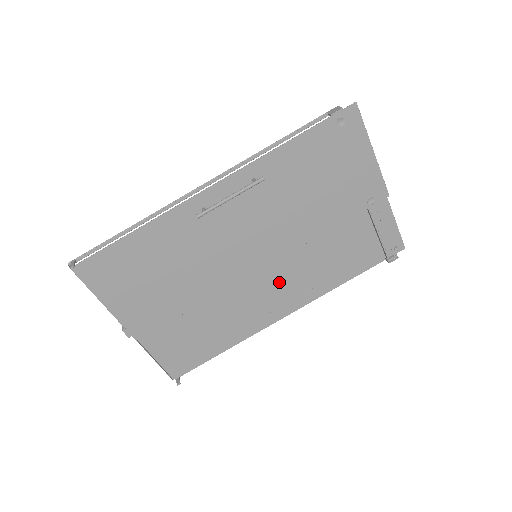
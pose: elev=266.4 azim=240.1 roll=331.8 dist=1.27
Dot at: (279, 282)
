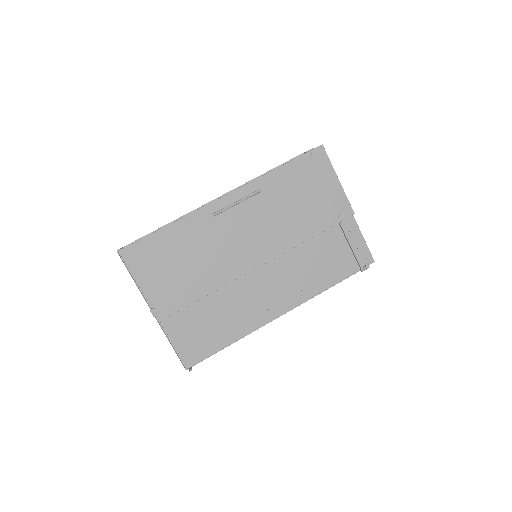
Dot at: (275, 282)
